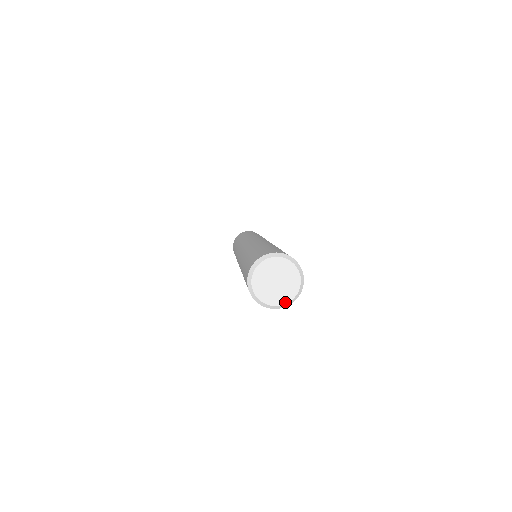
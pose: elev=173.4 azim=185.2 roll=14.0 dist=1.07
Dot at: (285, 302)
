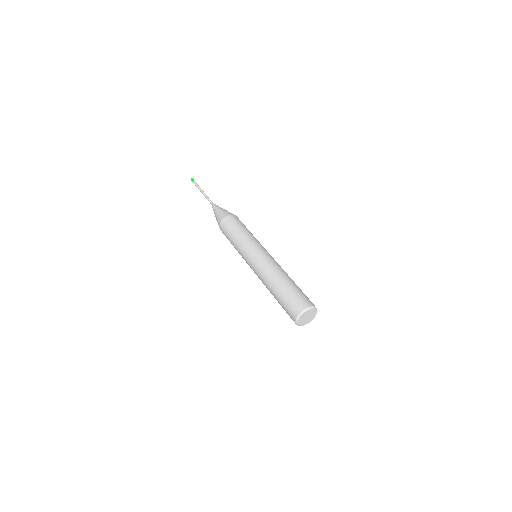
Dot at: occluded
